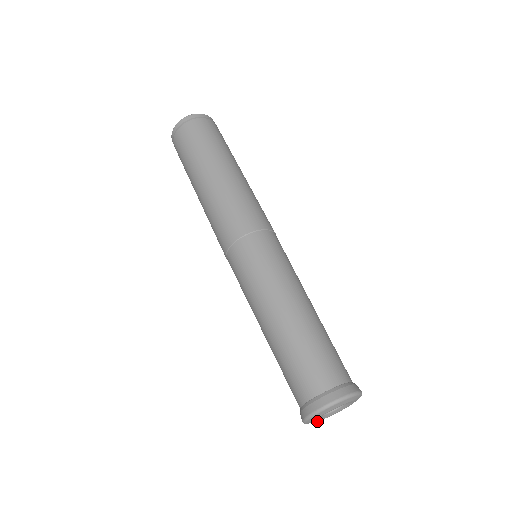
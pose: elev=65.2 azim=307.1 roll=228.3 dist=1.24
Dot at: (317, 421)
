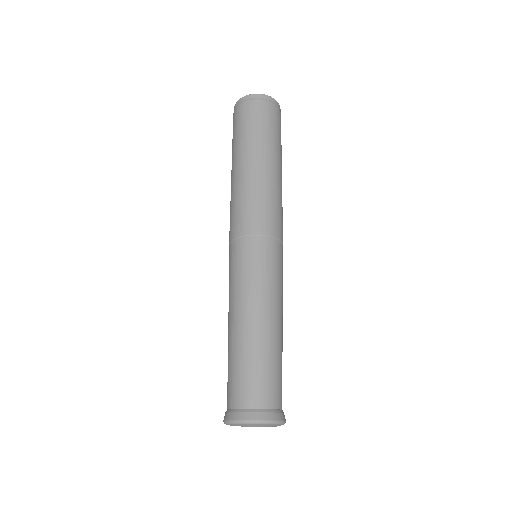
Dot at: occluded
